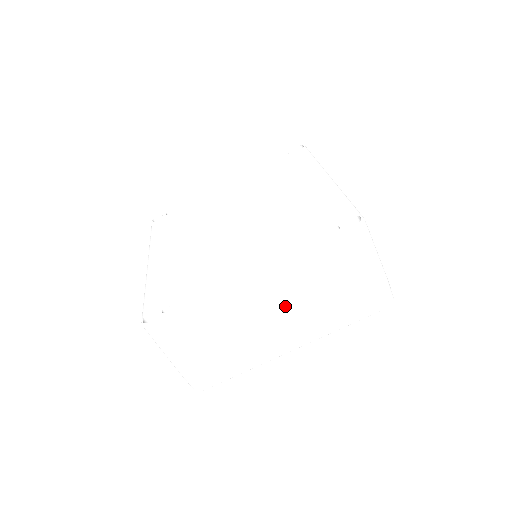
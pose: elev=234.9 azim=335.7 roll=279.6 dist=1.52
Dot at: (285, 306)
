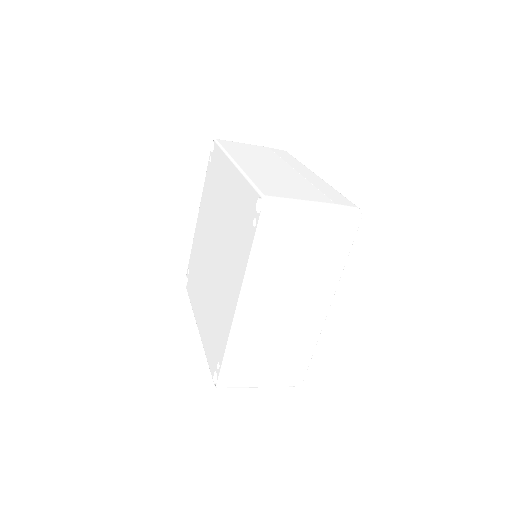
Dot at: (285, 296)
